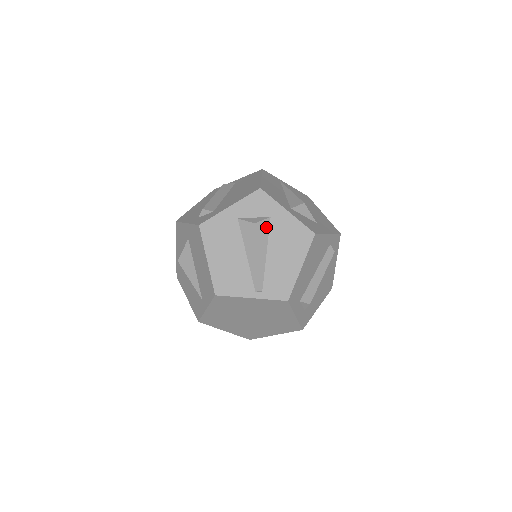
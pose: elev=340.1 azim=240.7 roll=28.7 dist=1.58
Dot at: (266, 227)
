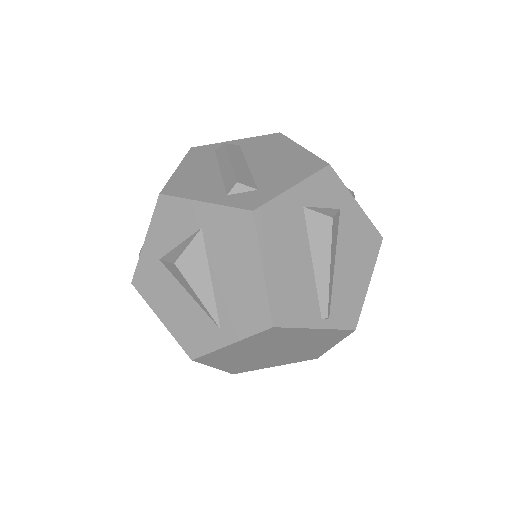
Dot at: (337, 224)
